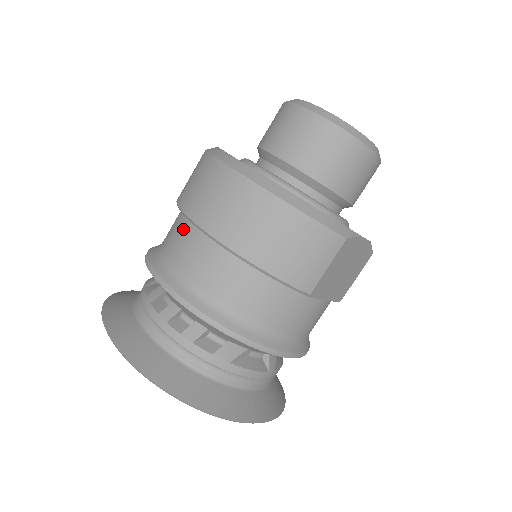
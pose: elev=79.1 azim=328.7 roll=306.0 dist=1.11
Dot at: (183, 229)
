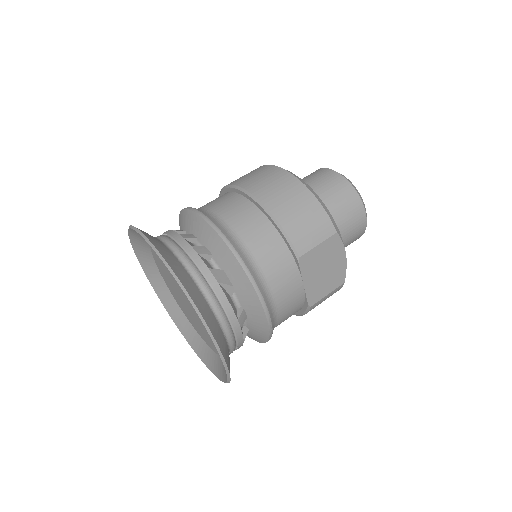
Dot at: (223, 196)
